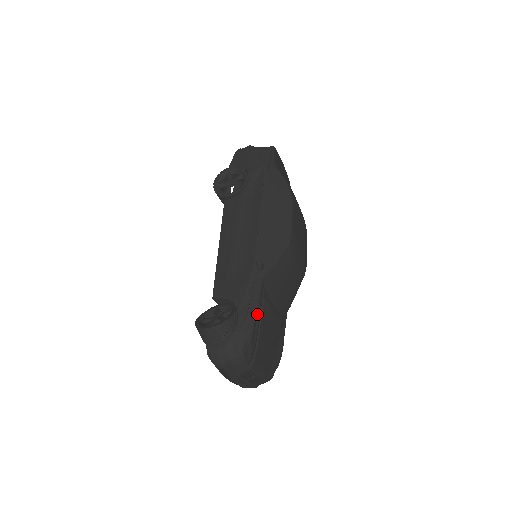
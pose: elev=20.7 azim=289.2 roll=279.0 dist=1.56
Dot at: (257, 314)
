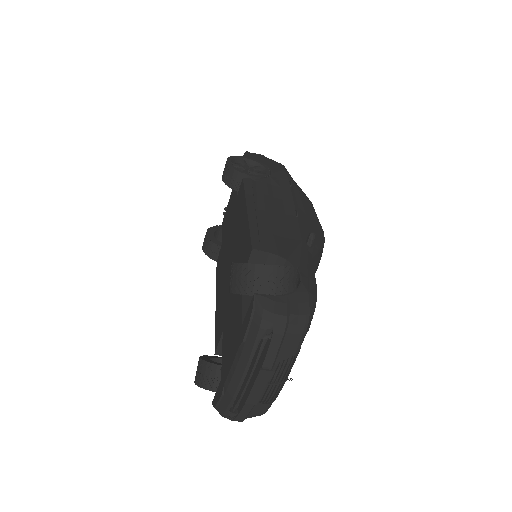
Dot at: occluded
